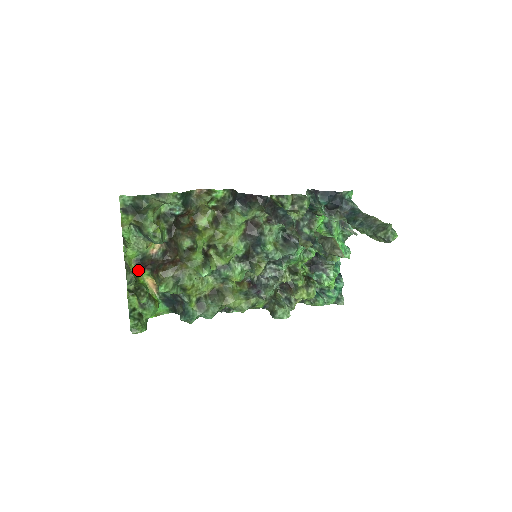
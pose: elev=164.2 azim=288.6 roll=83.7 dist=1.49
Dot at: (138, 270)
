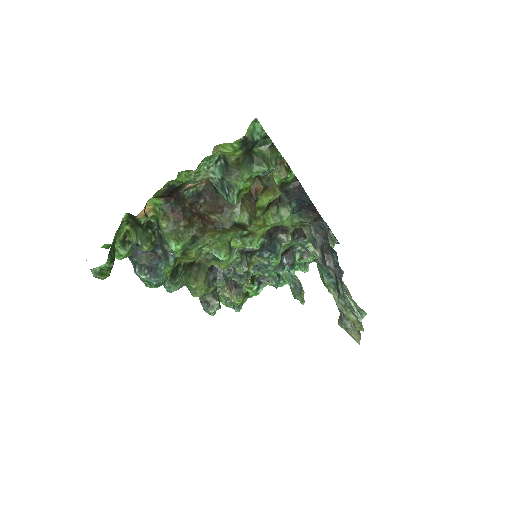
Dot at: (157, 195)
